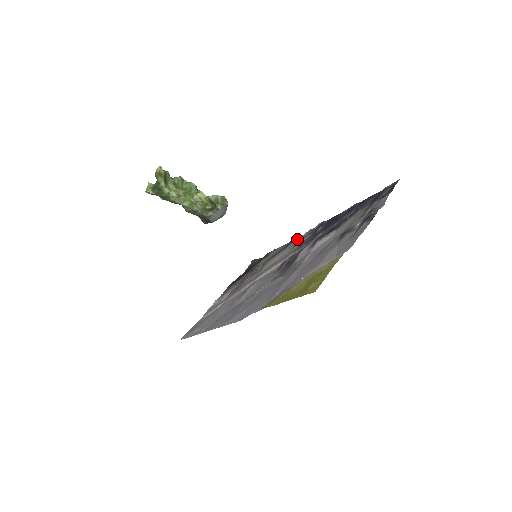
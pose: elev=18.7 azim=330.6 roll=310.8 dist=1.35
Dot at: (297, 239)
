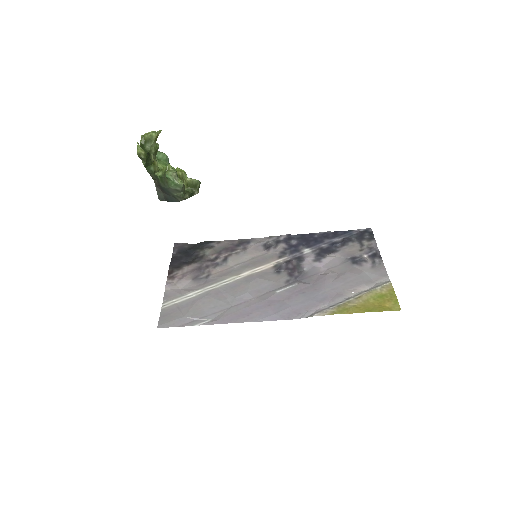
Dot at: (256, 241)
